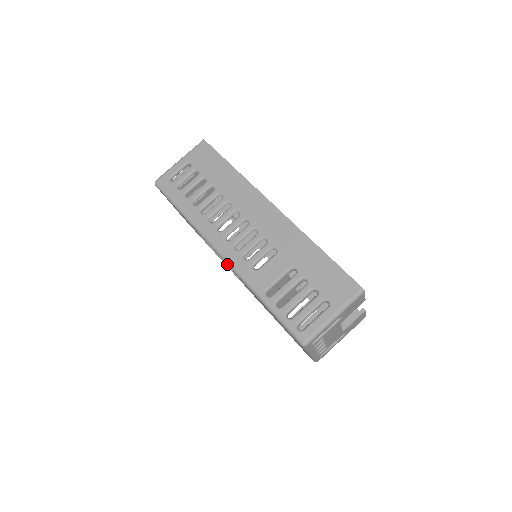
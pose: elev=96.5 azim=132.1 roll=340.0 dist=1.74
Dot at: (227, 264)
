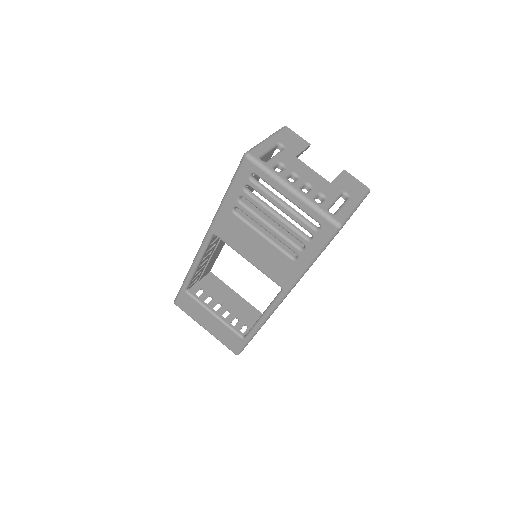
Dot at: (207, 236)
